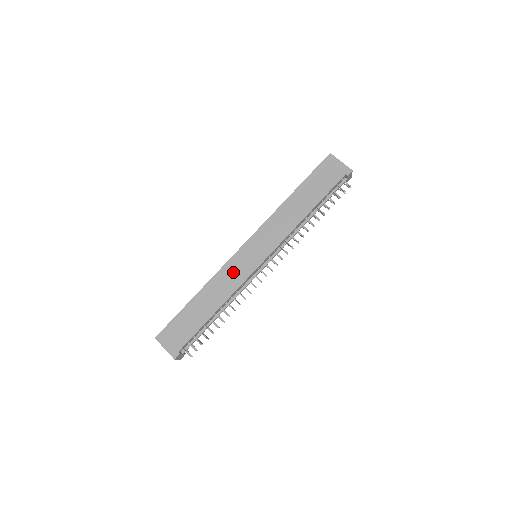
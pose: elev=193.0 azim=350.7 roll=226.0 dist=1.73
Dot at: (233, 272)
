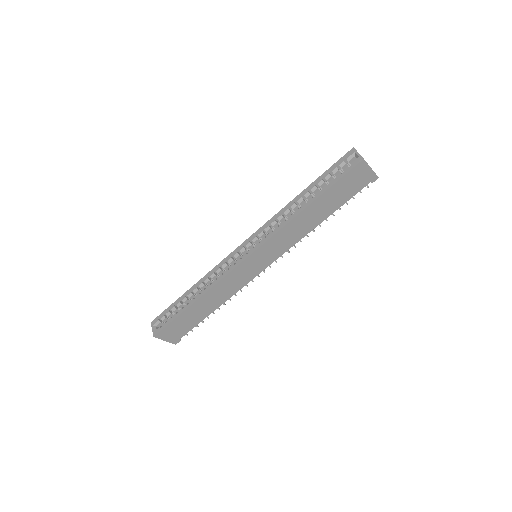
Dot at: (235, 280)
